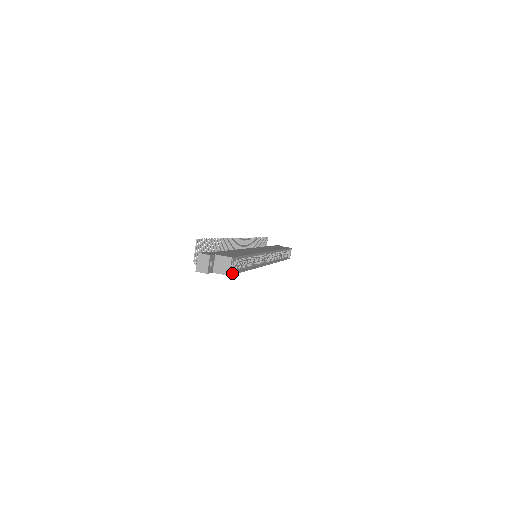
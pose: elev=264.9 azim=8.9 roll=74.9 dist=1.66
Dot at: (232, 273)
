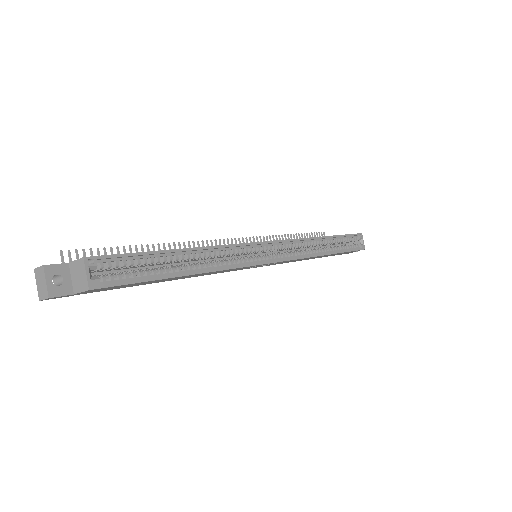
Dot at: (105, 284)
